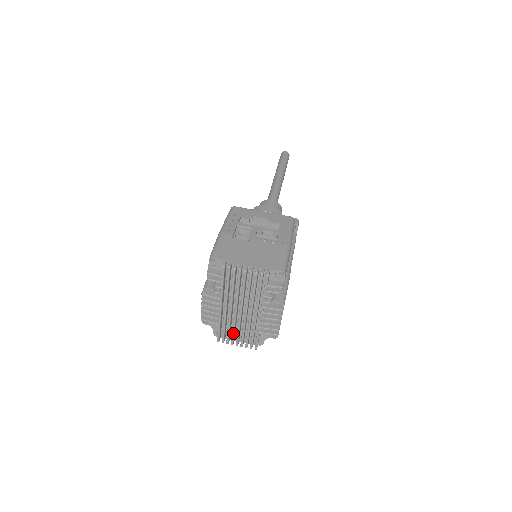
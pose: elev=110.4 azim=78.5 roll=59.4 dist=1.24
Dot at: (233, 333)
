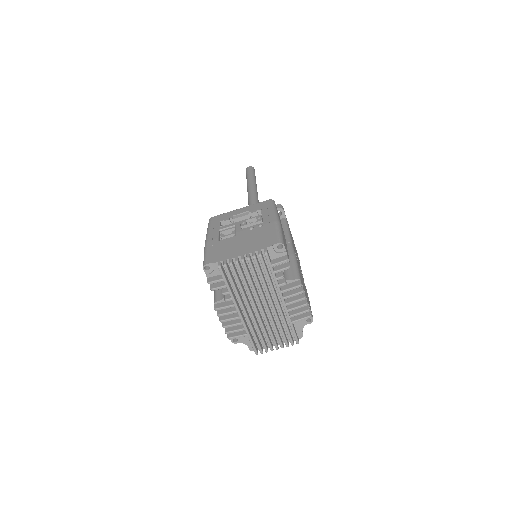
Dot at: (266, 337)
